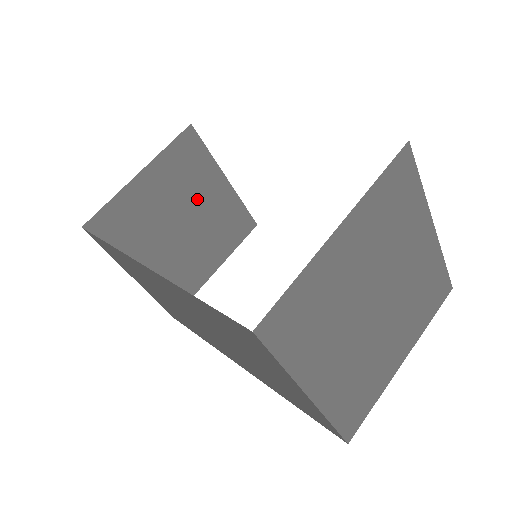
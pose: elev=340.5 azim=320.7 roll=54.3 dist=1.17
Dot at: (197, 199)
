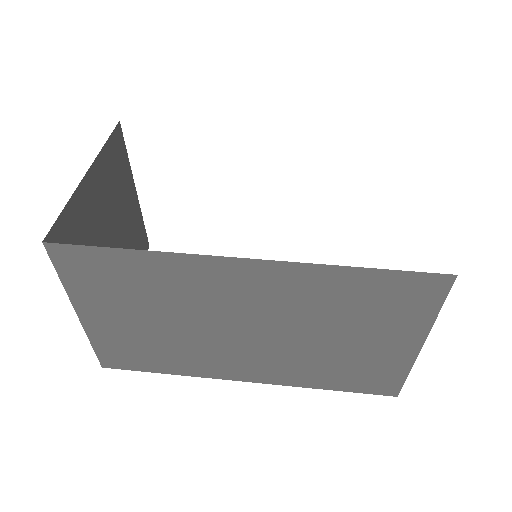
Dot at: (120, 212)
